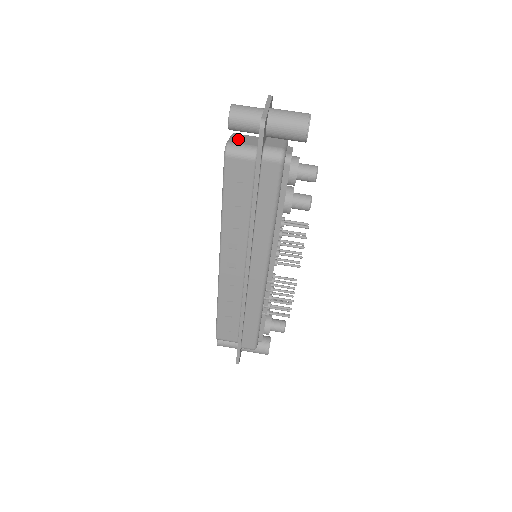
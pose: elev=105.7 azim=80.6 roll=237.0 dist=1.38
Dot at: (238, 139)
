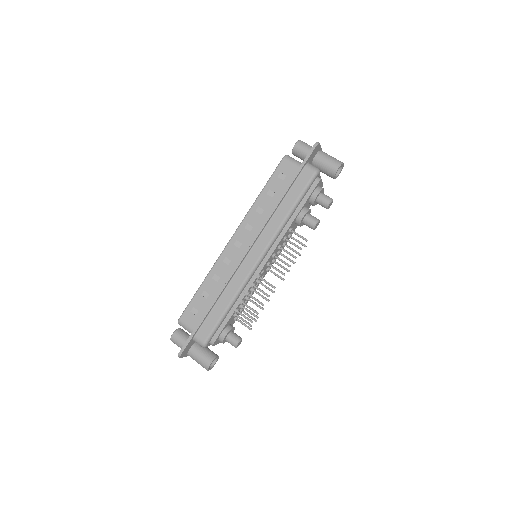
Dot at: occluded
